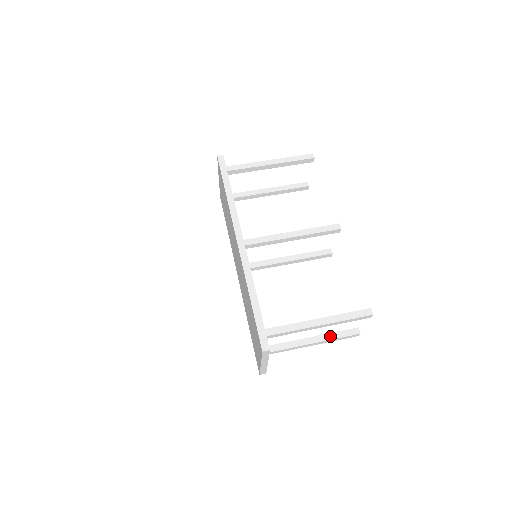
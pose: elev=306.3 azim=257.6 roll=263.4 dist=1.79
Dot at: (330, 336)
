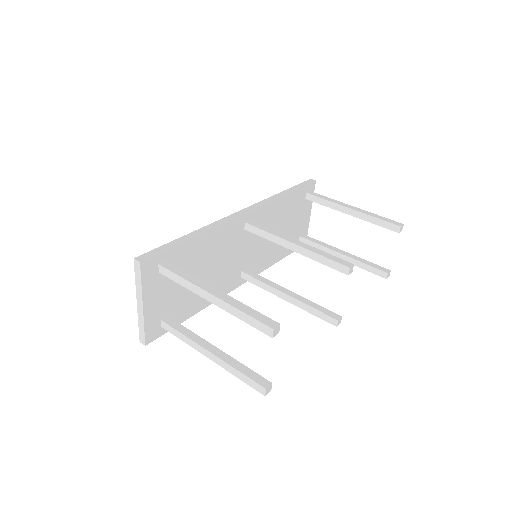
Dot at: (233, 362)
